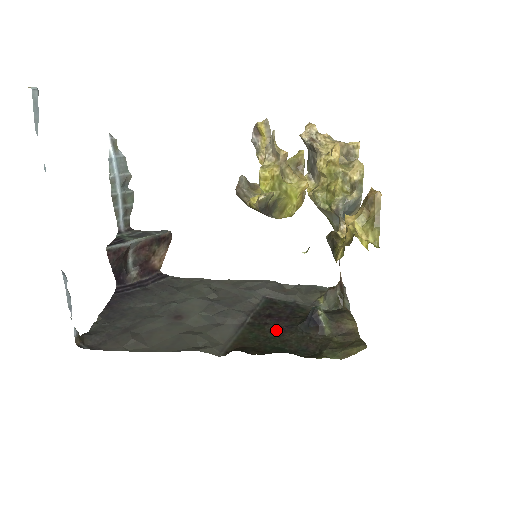
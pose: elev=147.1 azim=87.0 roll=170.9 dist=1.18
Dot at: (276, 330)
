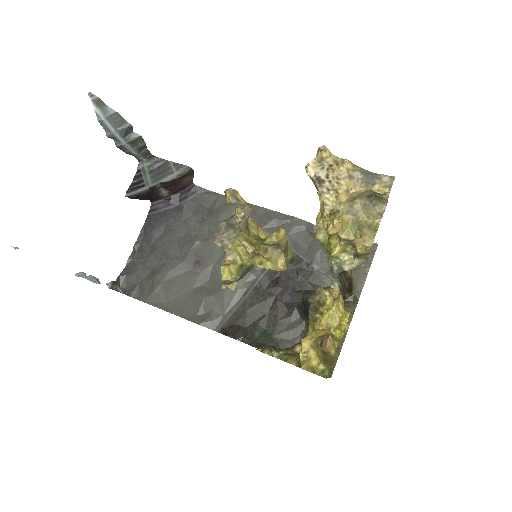
Dot at: (275, 307)
